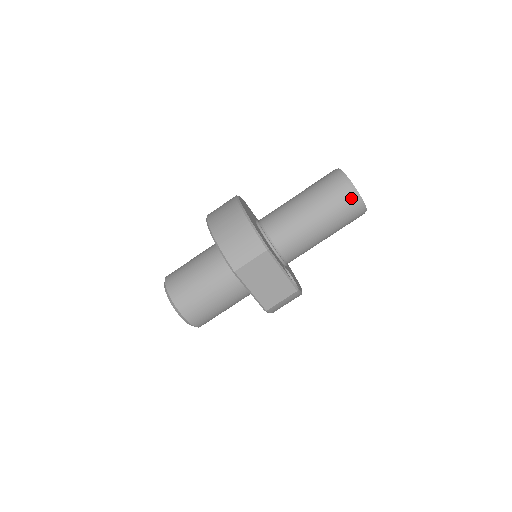
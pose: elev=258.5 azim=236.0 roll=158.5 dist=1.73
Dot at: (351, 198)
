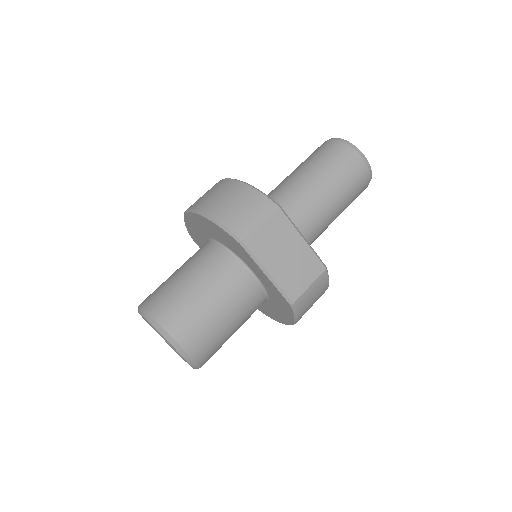
Dot at: (354, 156)
